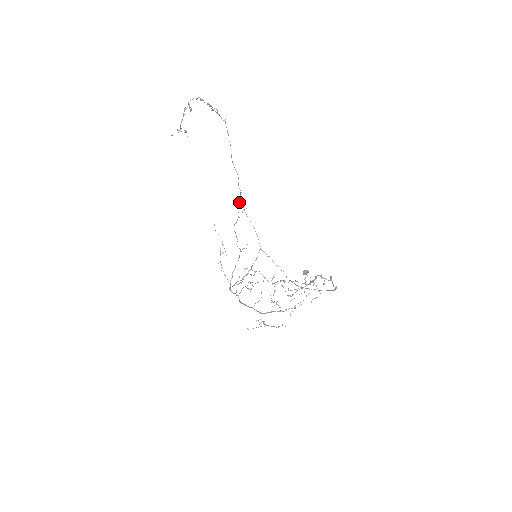
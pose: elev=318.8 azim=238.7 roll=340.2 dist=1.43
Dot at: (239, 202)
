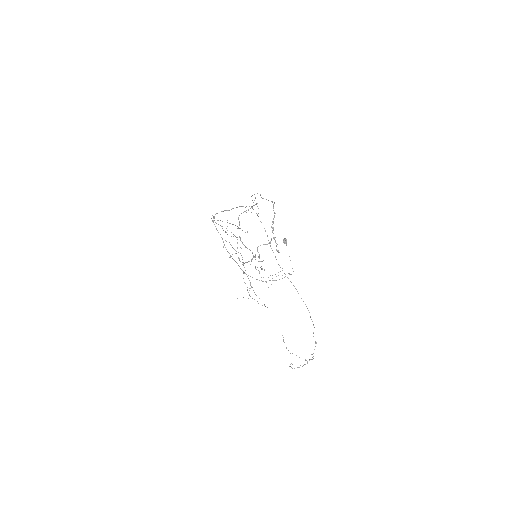
Dot at: (252, 206)
